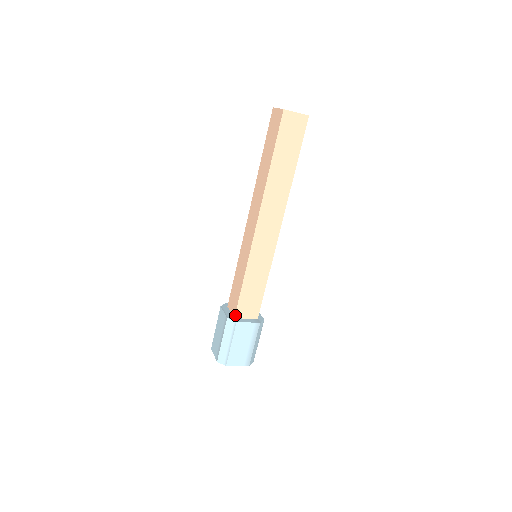
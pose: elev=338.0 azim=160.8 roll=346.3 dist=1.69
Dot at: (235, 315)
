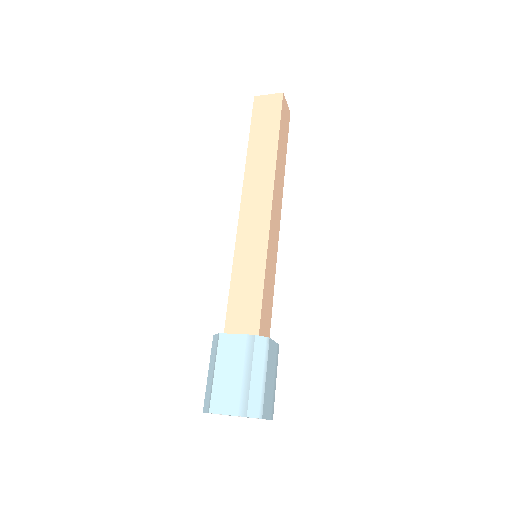
Dot at: (259, 332)
